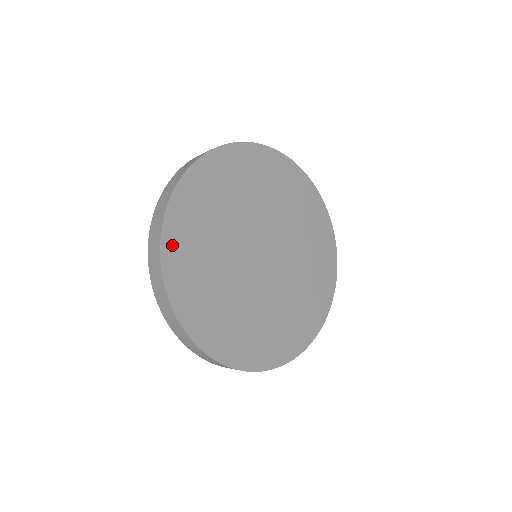
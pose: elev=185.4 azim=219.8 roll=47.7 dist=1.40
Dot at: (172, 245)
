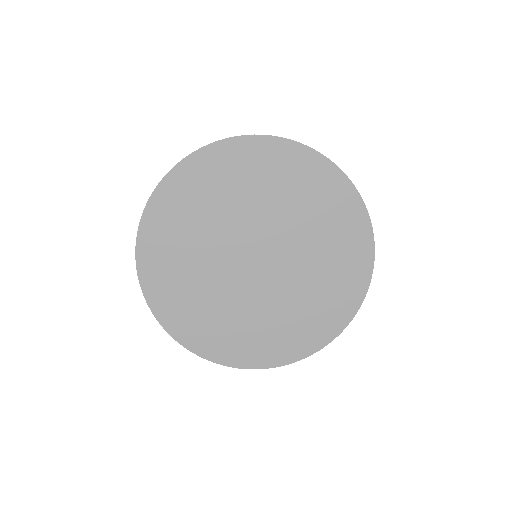
Dot at: (151, 227)
